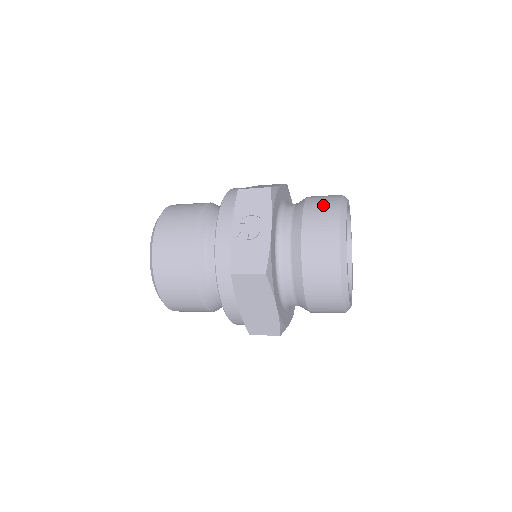
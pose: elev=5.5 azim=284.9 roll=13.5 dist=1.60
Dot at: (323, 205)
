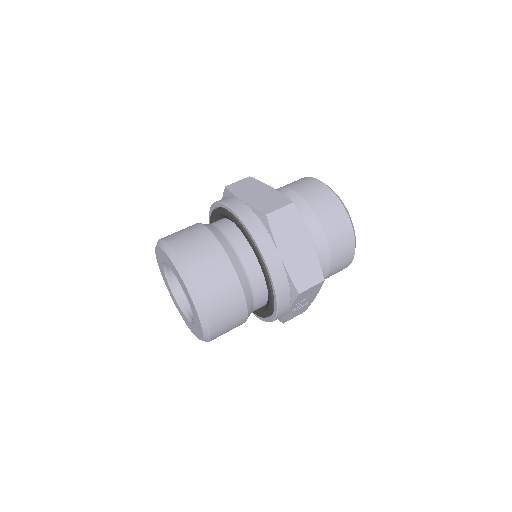
Dot at: (344, 250)
